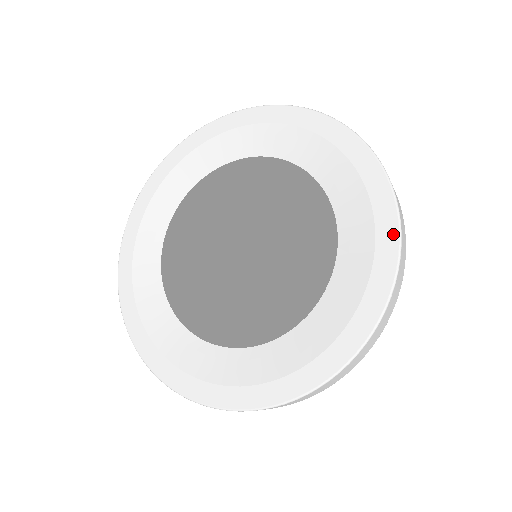
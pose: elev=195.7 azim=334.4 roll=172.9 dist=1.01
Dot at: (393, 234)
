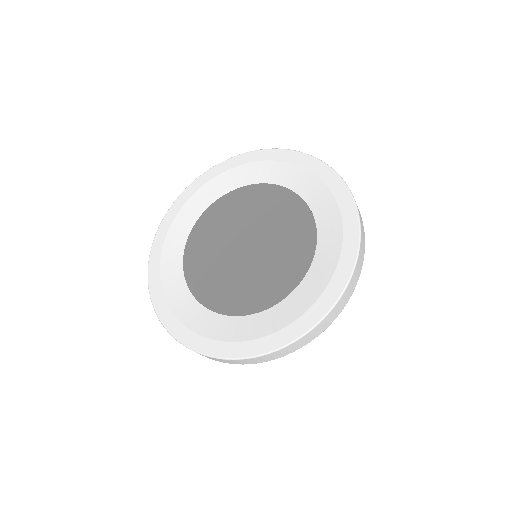
Dot at: (347, 196)
